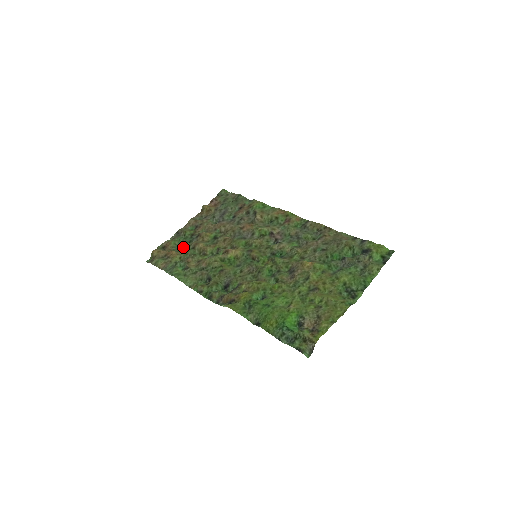
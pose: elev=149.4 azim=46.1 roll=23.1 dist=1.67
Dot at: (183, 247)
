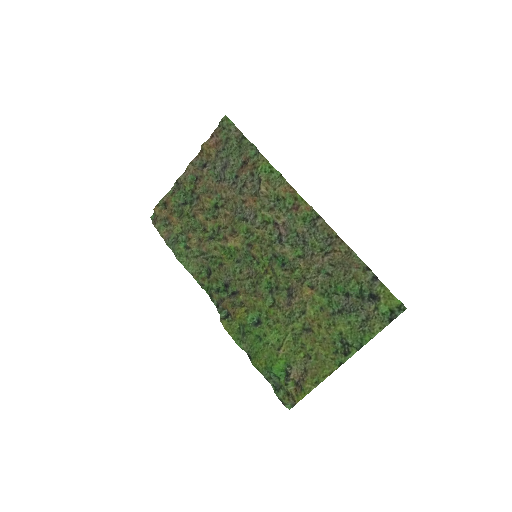
Dot at: (183, 211)
